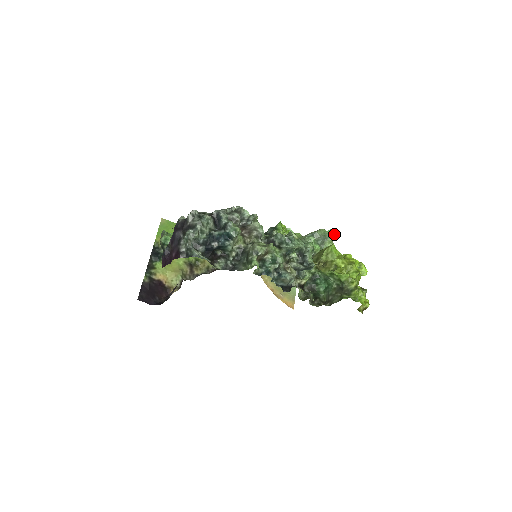
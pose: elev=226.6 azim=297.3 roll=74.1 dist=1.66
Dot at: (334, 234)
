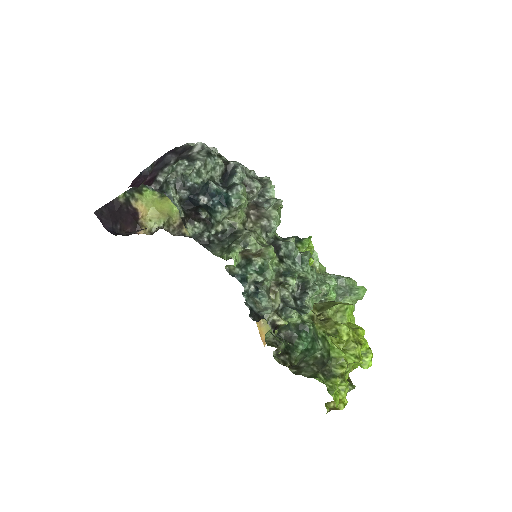
Dot at: (363, 294)
